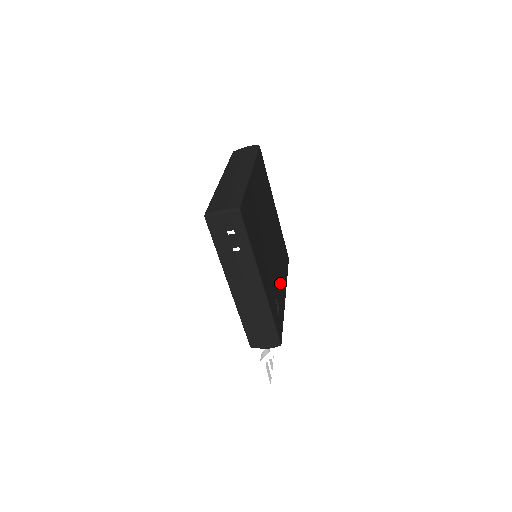
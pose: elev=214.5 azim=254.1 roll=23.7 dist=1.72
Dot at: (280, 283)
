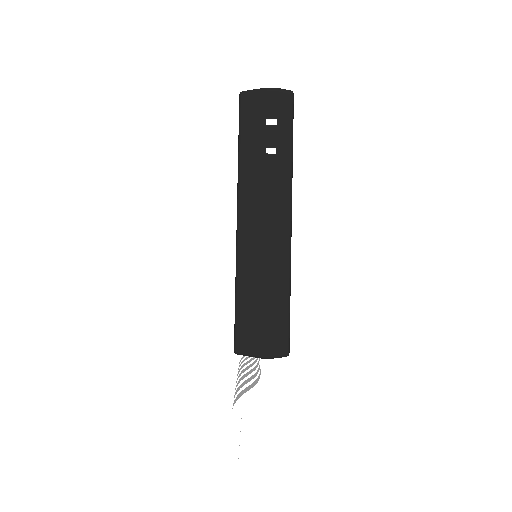
Dot at: occluded
